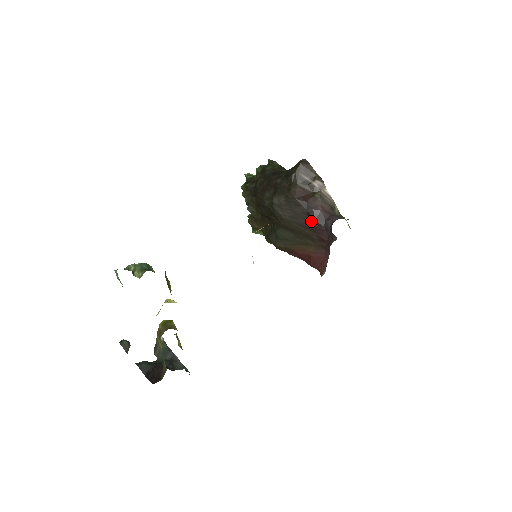
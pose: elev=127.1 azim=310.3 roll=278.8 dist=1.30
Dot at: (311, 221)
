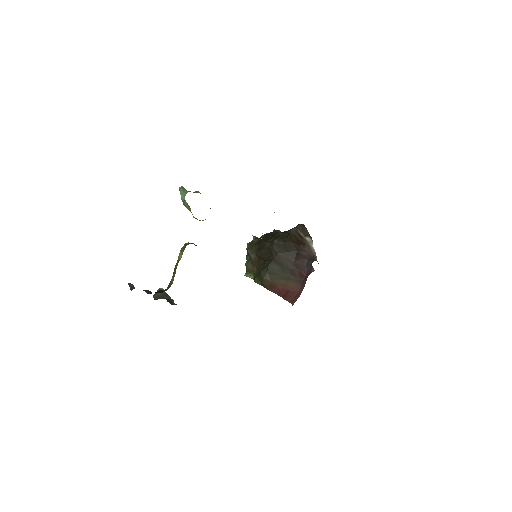
Dot at: (298, 259)
